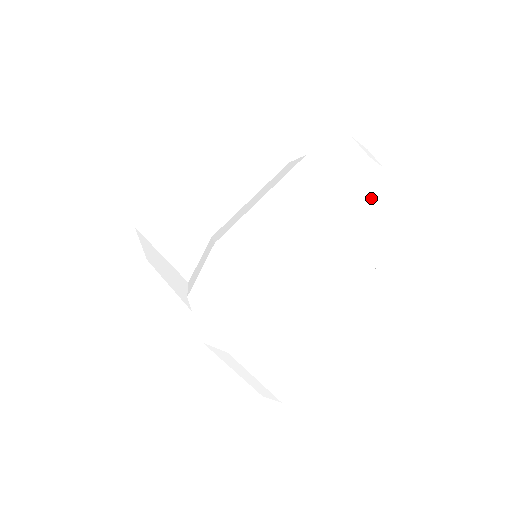
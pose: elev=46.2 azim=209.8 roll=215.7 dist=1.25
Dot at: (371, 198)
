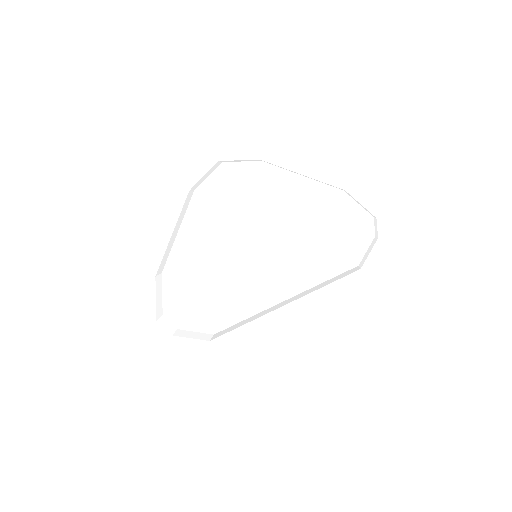
Dot at: (351, 241)
